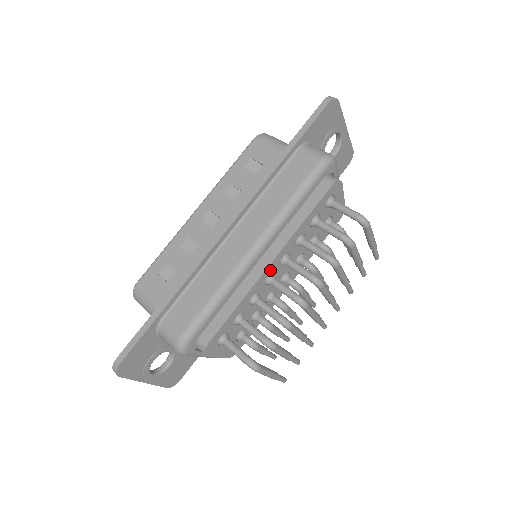
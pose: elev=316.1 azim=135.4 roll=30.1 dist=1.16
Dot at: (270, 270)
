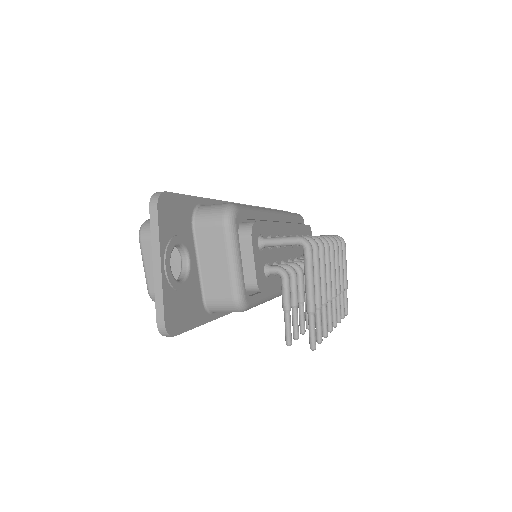
Dot at: (286, 231)
